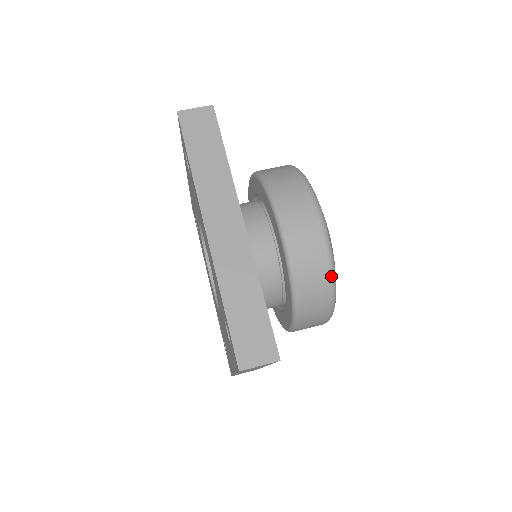
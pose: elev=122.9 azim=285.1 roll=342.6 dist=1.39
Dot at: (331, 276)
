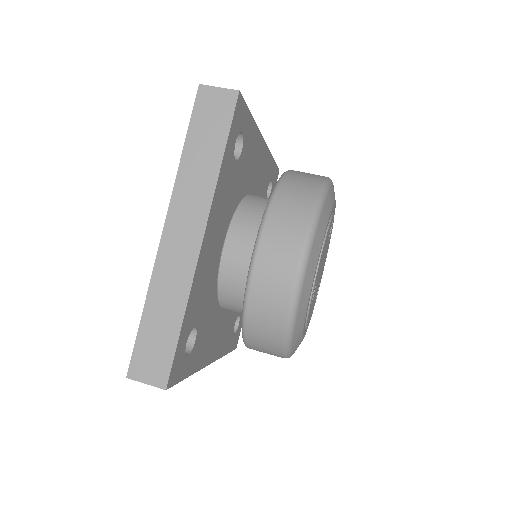
Dot at: (286, 327)
